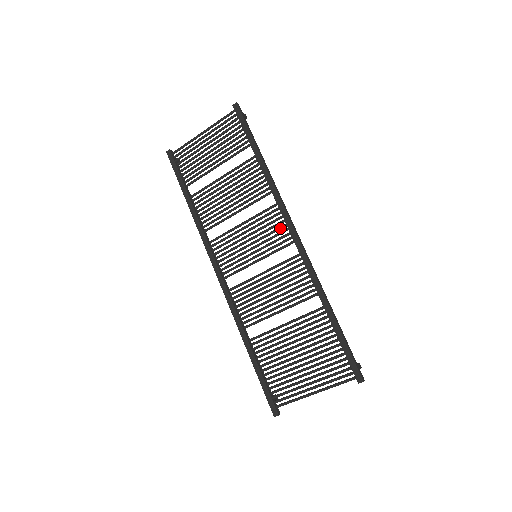
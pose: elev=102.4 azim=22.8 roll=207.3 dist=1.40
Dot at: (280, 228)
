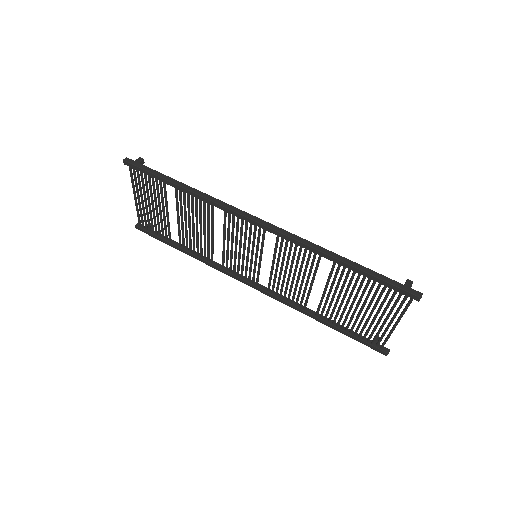
Dot at: (246, 226)
